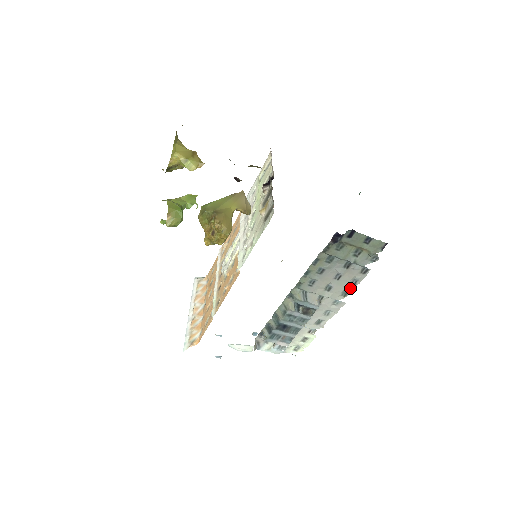
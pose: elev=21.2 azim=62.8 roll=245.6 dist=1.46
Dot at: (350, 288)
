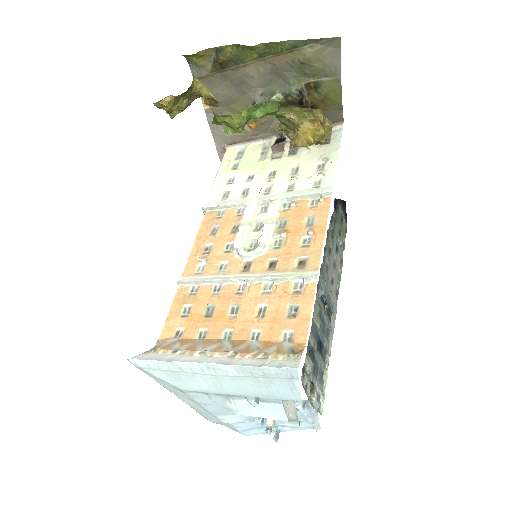
Dot at: (338, 285)
